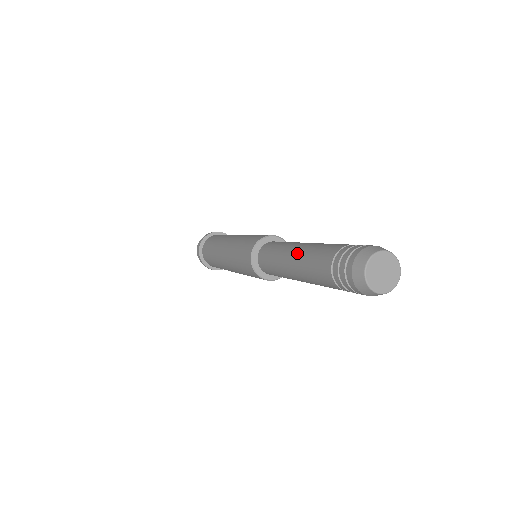
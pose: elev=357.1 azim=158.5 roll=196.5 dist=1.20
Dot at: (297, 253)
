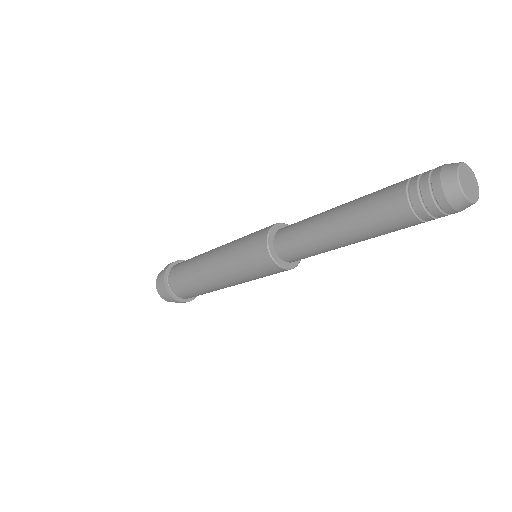
Dot at: (348, 202)
